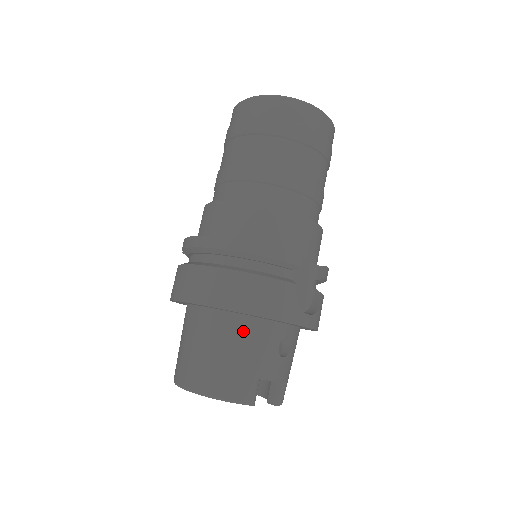
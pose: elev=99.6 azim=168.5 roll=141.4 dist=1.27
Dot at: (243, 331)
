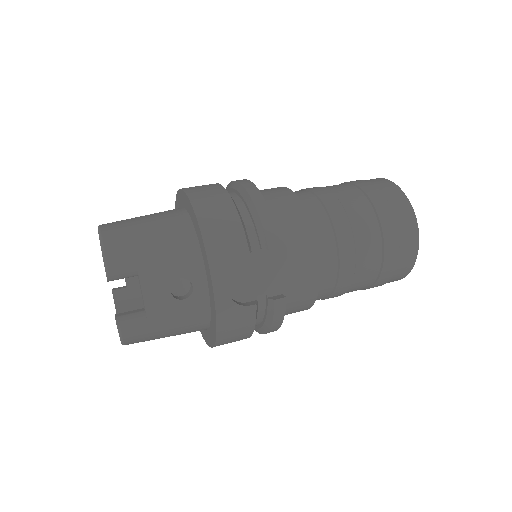
Dot at: (178, 234)
